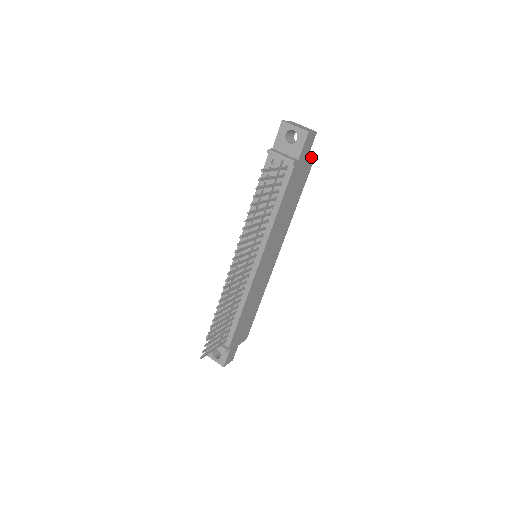
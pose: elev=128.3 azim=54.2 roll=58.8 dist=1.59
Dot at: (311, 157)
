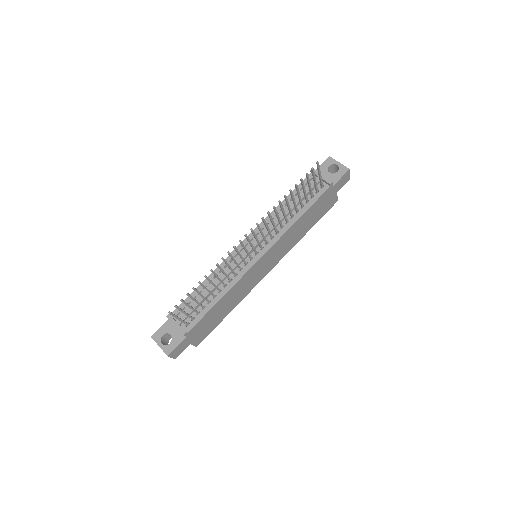
Dot at: (336, 198)
